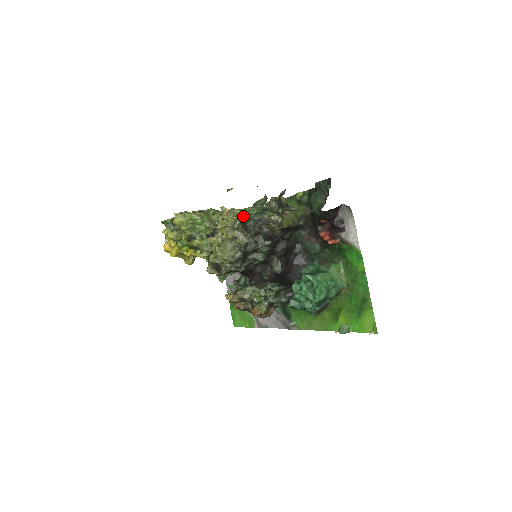
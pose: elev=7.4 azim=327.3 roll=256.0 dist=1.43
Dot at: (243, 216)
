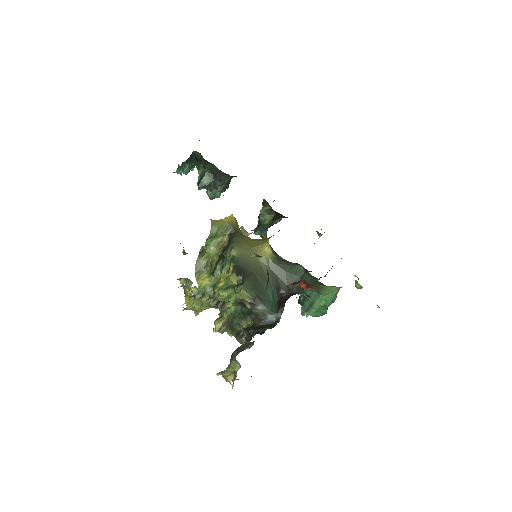
Dot at: (234, 373)
